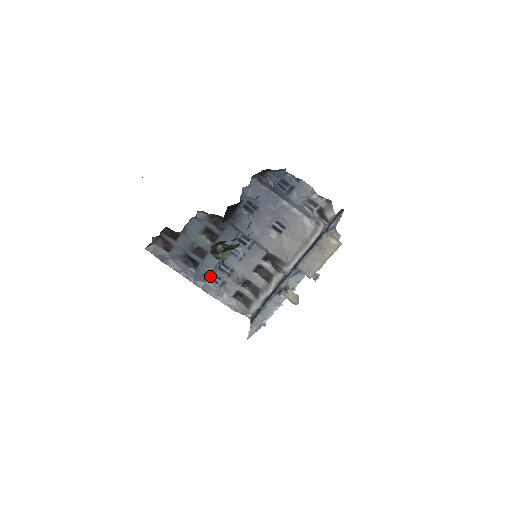
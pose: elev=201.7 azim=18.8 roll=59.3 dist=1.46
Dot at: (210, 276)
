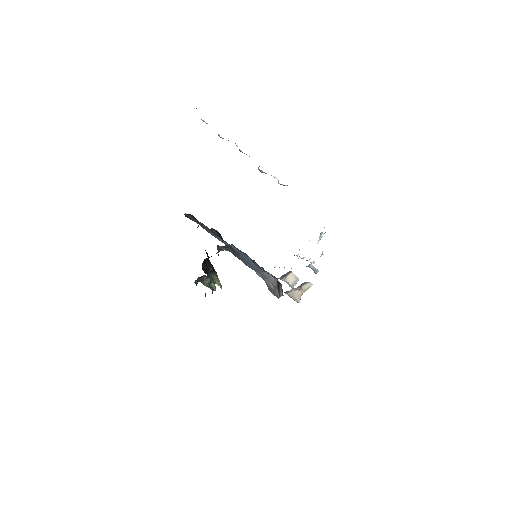
Dot at: (232, 244)
